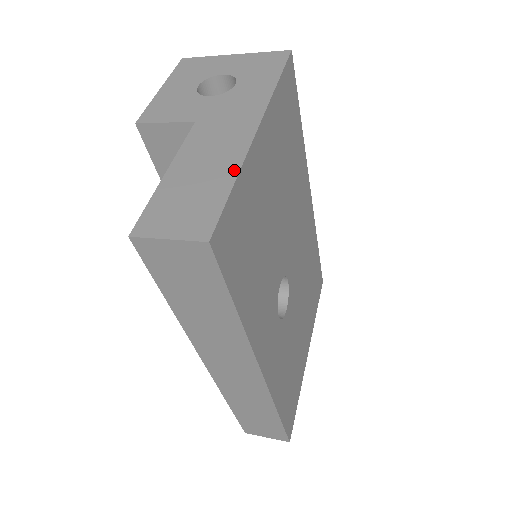
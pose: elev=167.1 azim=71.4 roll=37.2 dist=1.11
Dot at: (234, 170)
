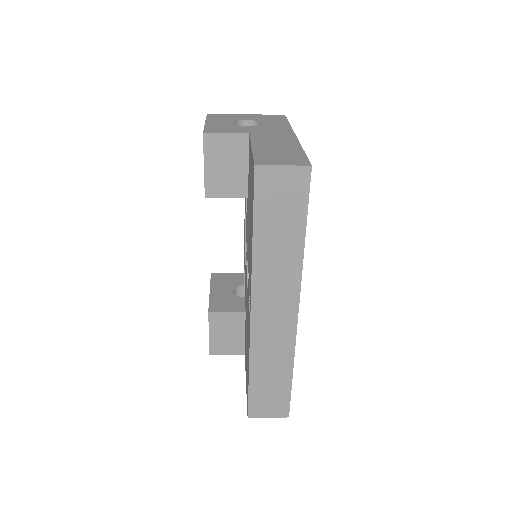
Dot at: (298, 147)
